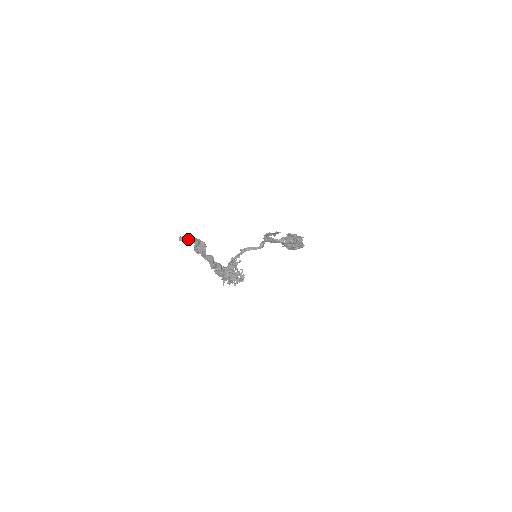
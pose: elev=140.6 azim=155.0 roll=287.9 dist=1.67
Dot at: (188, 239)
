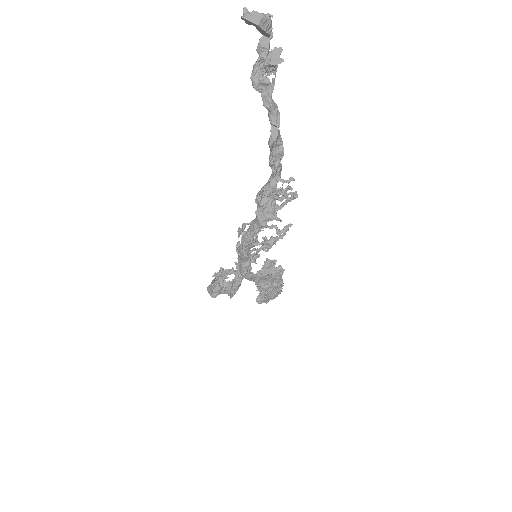
Dot at: (261, 14)
